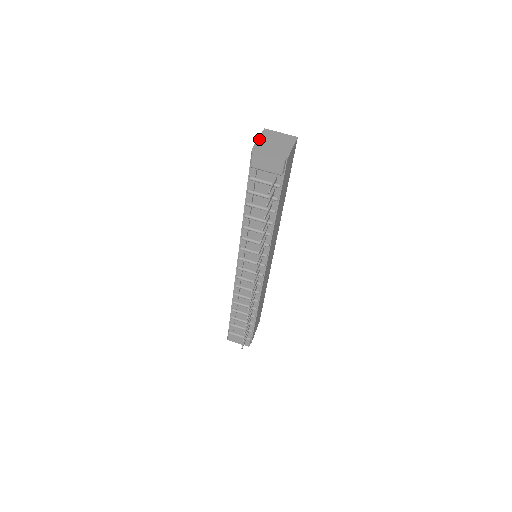
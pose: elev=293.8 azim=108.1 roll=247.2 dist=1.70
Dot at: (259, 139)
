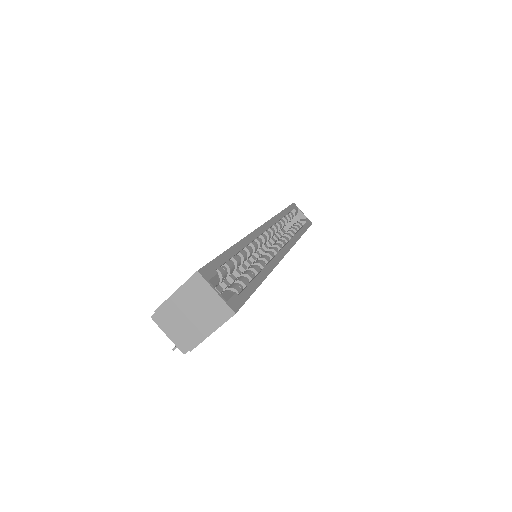
Dot at: (174, 295)
